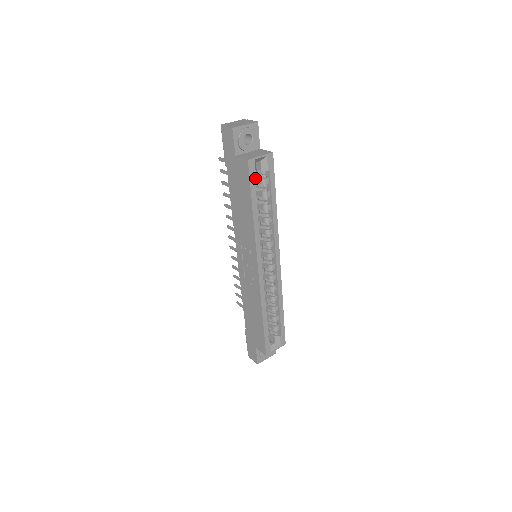
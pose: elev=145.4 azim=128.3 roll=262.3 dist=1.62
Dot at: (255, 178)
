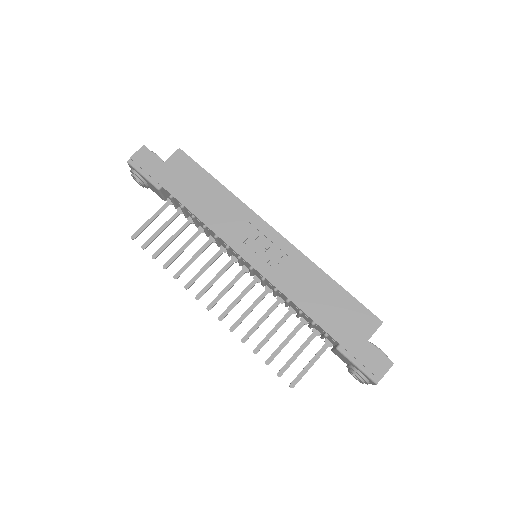
Dot at: occluded
